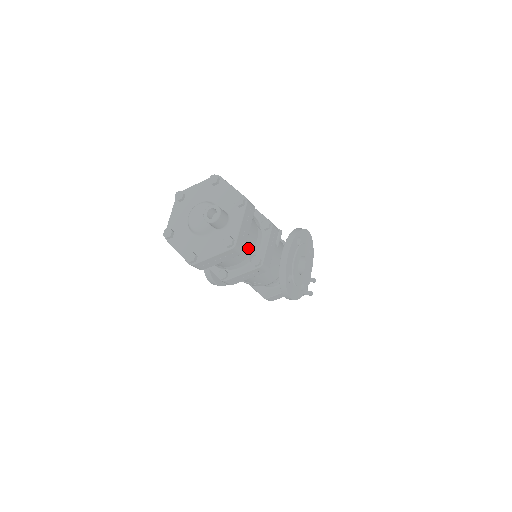
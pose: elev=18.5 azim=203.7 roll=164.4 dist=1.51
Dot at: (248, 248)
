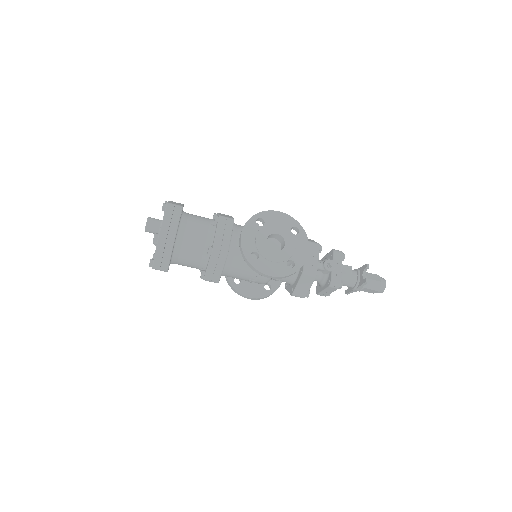
Dot at: (197, 242)
